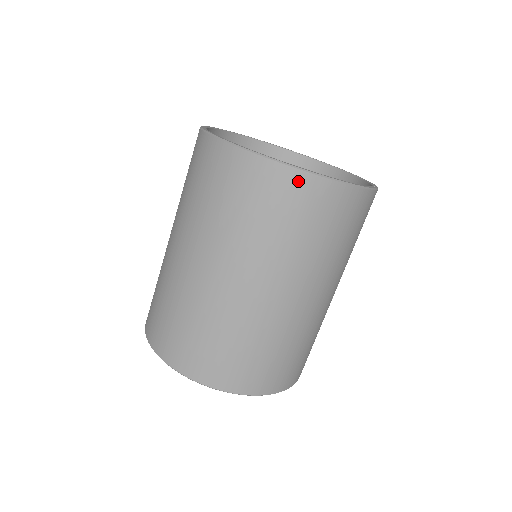
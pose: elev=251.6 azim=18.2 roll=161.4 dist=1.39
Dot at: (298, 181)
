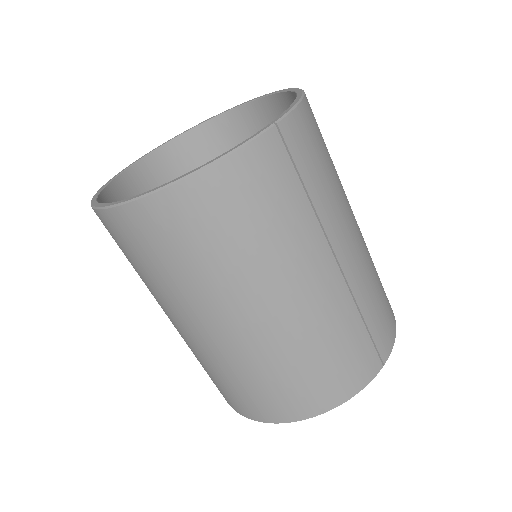
Dot at: (136, 215)
